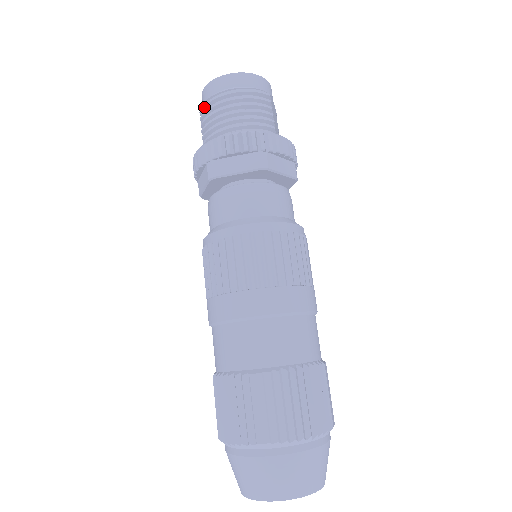
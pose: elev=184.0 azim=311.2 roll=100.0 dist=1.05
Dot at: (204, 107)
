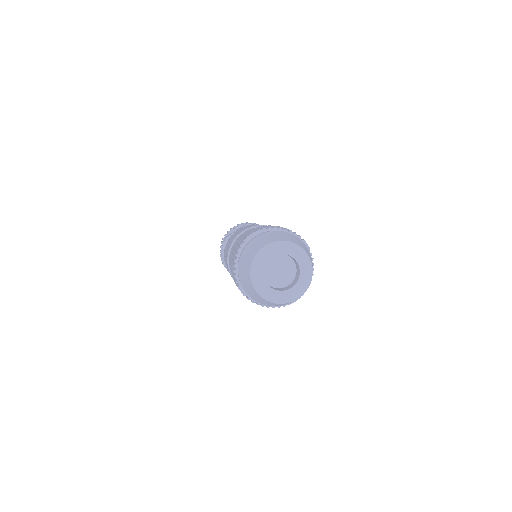
Dot at: occluded
